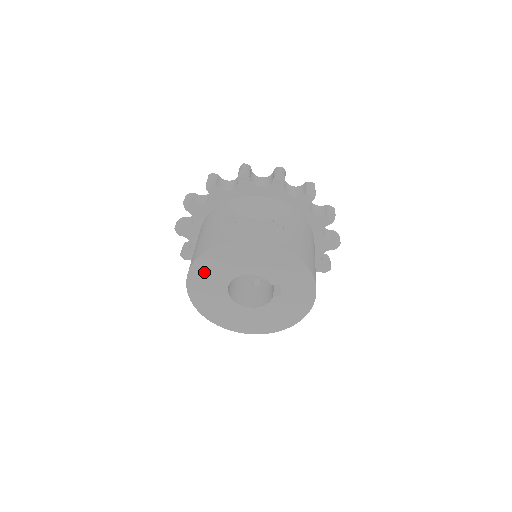
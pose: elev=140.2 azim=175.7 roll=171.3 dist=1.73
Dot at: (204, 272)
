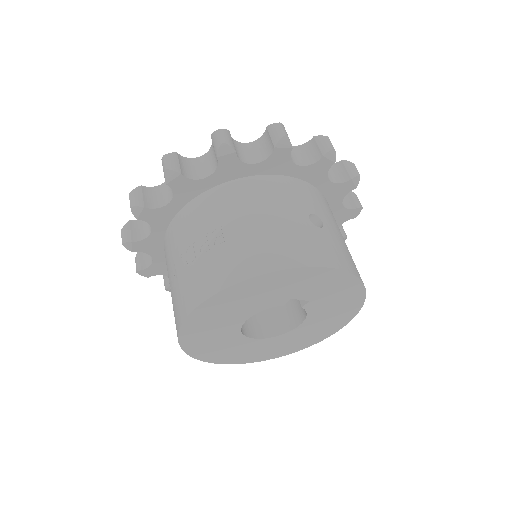
Dot at: (207, 349)
